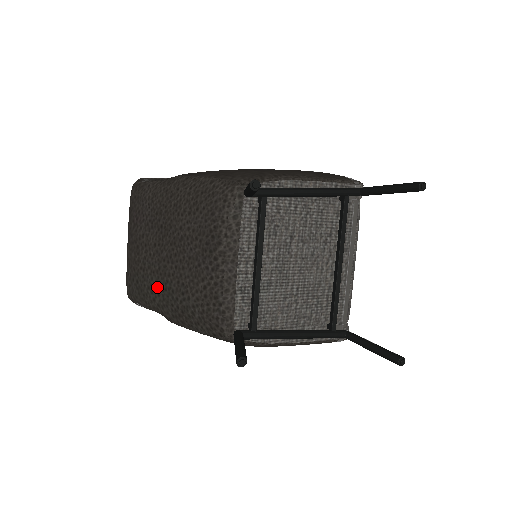
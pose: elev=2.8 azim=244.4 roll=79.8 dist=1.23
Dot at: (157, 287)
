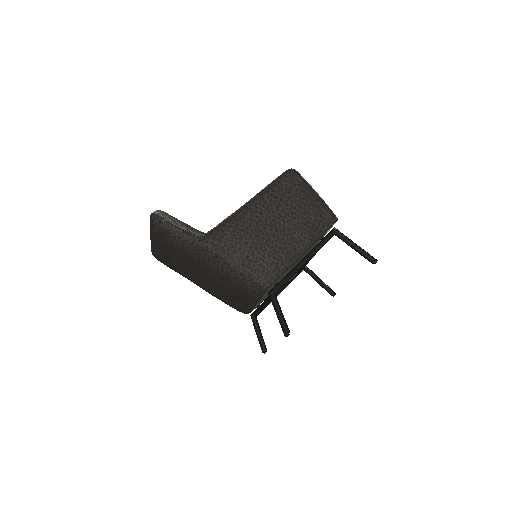
Dot at: (189, 279)
